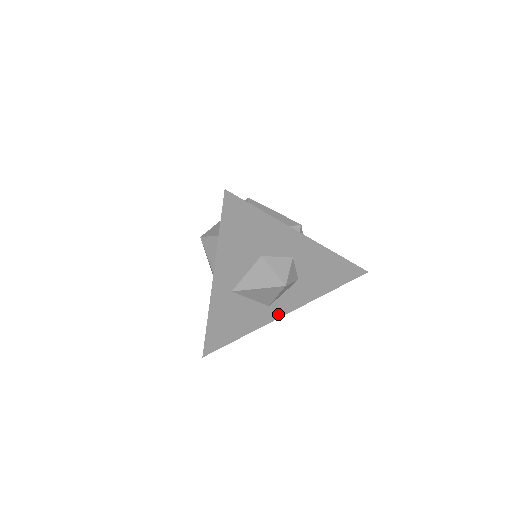
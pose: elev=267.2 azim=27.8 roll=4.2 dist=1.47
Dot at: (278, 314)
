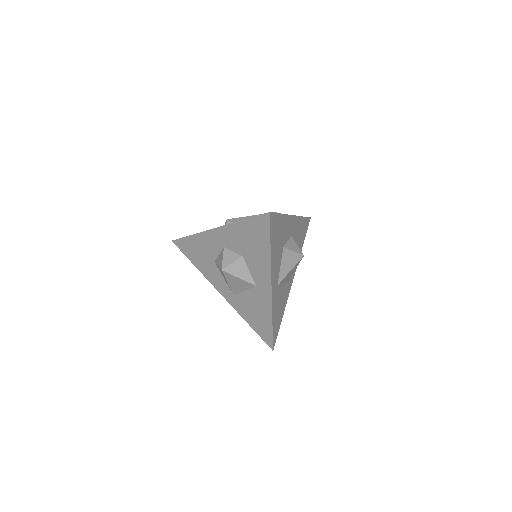
Dot at: (291, 283)
